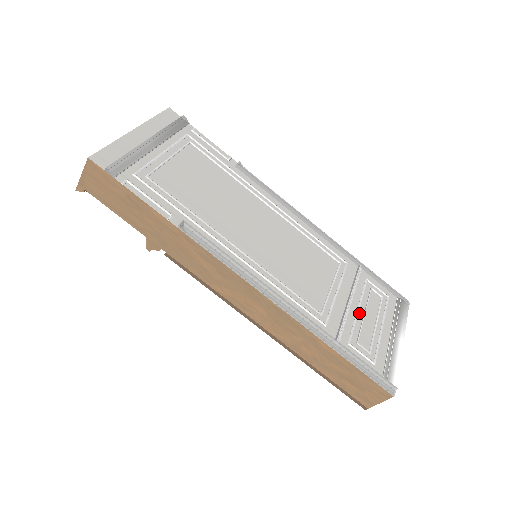
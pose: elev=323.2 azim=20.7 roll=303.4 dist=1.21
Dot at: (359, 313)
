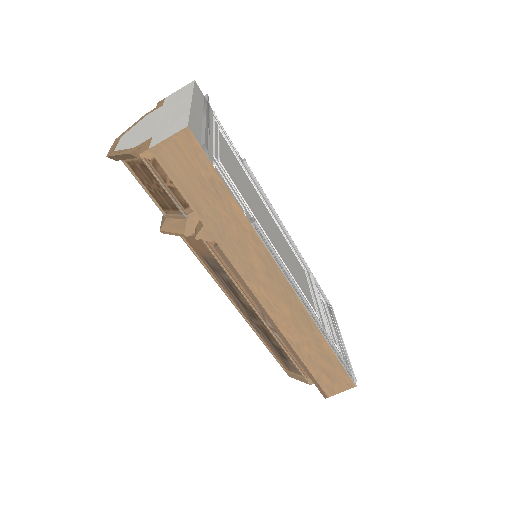
Dot at: (325, 316)
